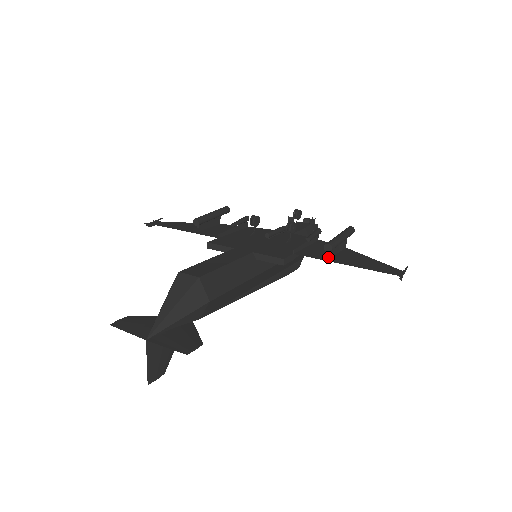
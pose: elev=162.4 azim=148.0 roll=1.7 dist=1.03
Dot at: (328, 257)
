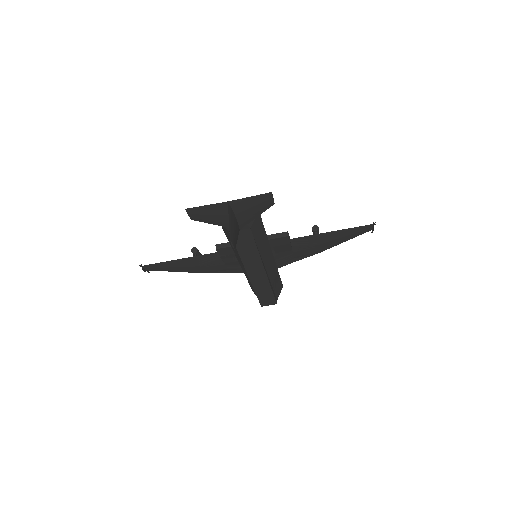
Dot at: (317, 234)
